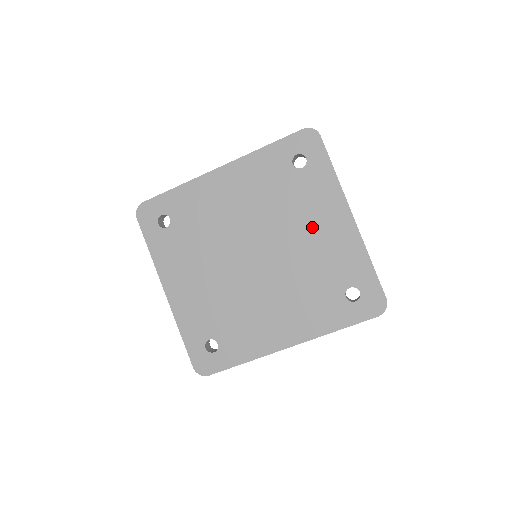
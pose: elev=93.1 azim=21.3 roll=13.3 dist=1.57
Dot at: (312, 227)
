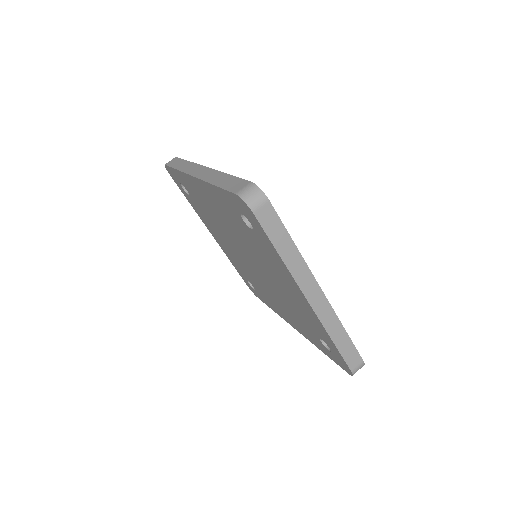
Dot at: (279, 280)
